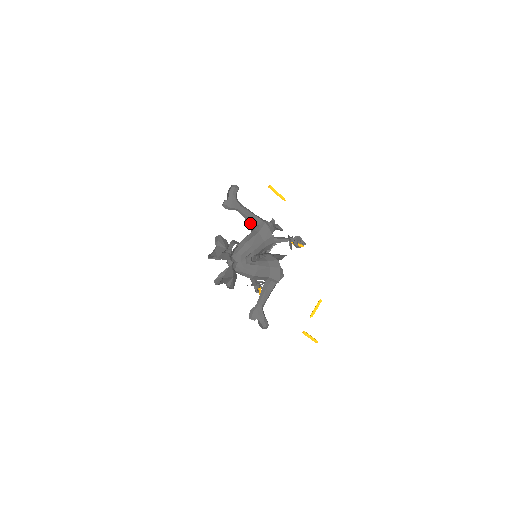
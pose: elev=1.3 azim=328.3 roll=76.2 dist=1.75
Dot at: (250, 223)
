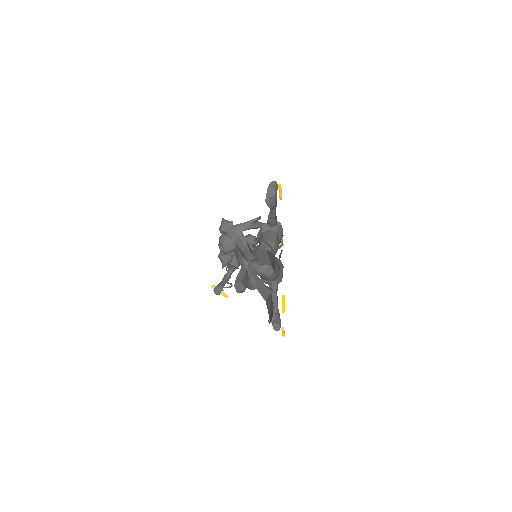
Dot at: (272, 222)
